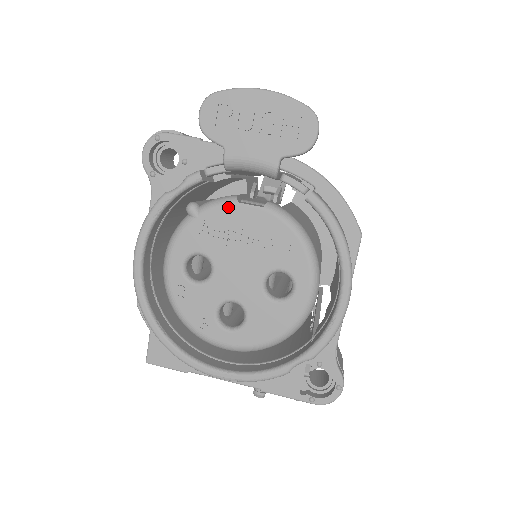
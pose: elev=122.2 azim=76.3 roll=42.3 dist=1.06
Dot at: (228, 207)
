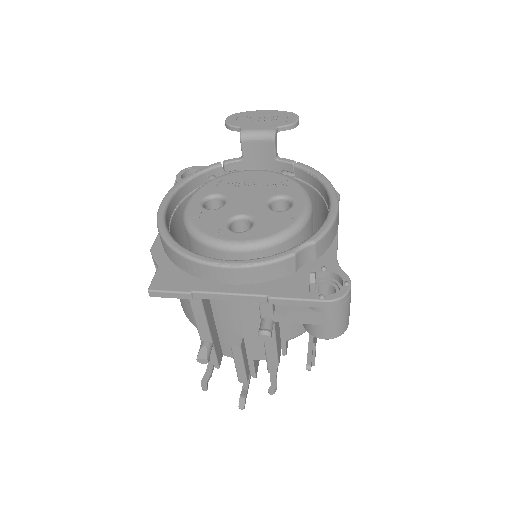
Dot at: (240, 172)
